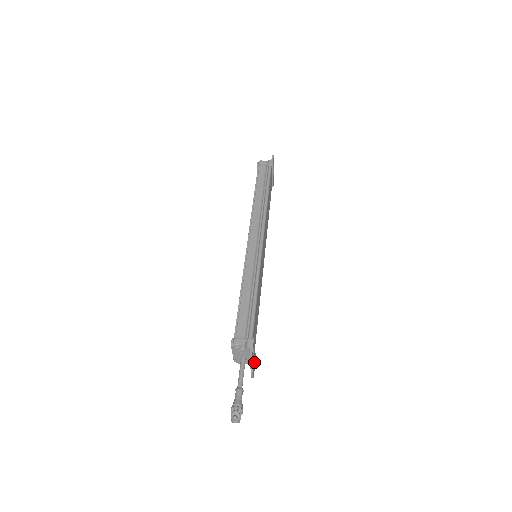
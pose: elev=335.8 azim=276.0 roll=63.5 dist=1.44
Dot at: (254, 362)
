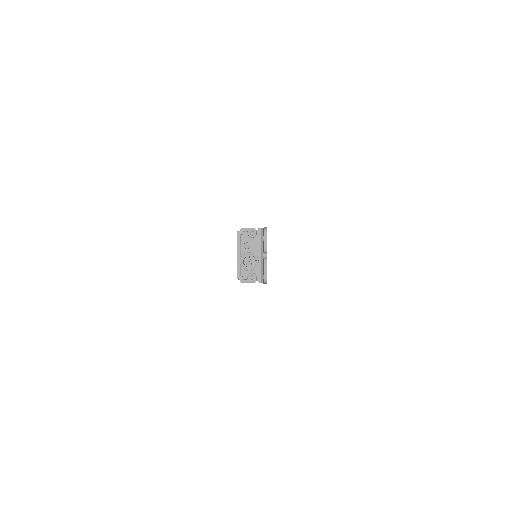
Dot at: occluded
